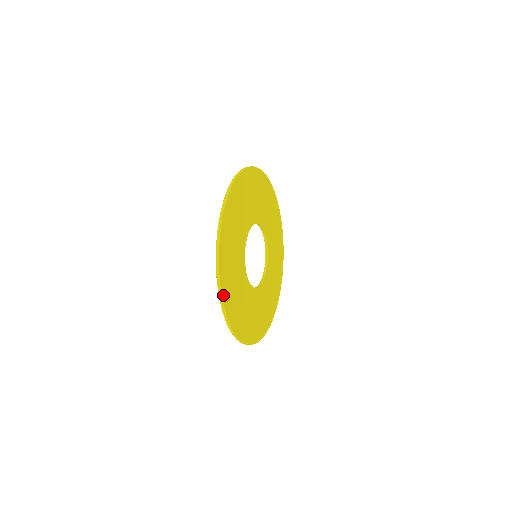
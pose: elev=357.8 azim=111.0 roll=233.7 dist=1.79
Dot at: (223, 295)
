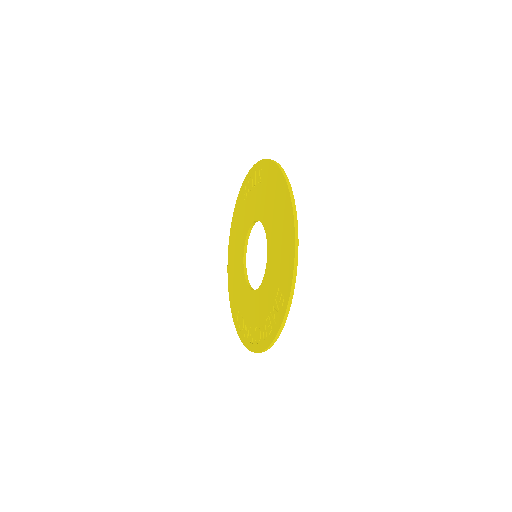
Dot at: occluded
